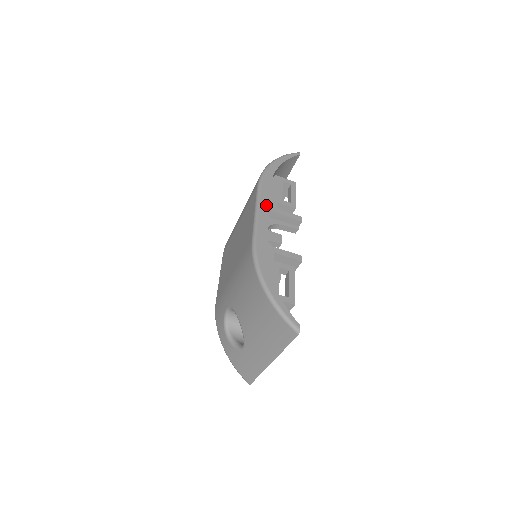
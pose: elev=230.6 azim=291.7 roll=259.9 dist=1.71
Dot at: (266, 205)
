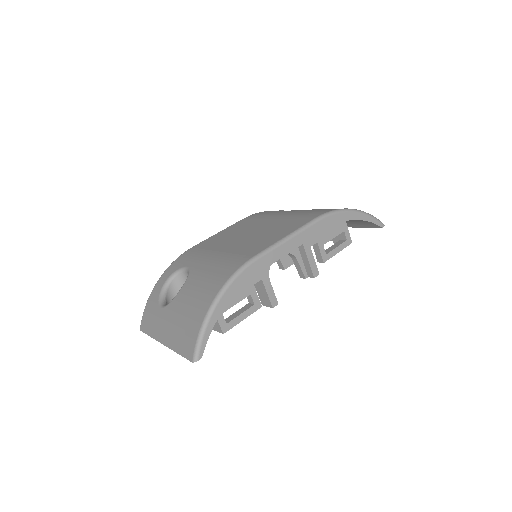
Dot at: (302, 240)
